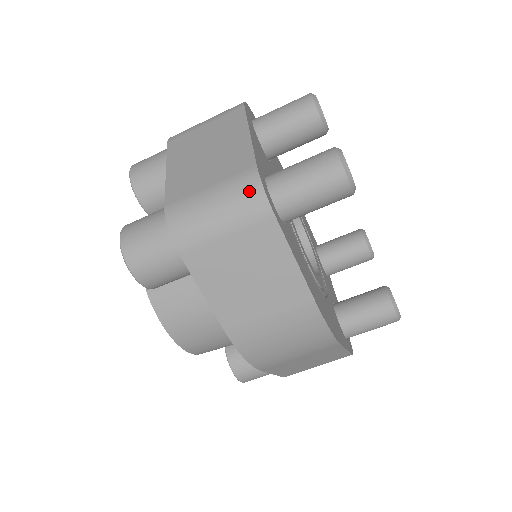
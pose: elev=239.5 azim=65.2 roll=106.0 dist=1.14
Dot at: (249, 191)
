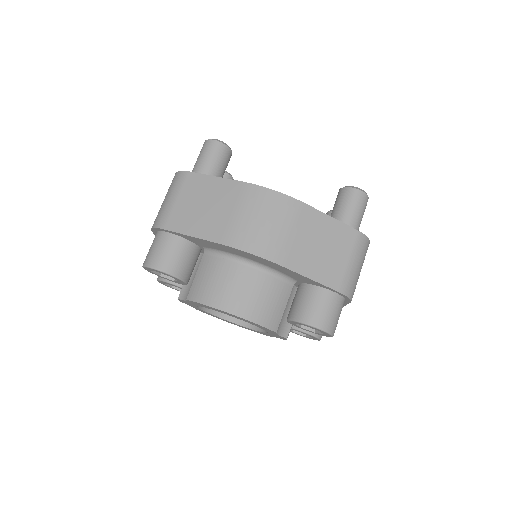
Dot at: (174, 179)
